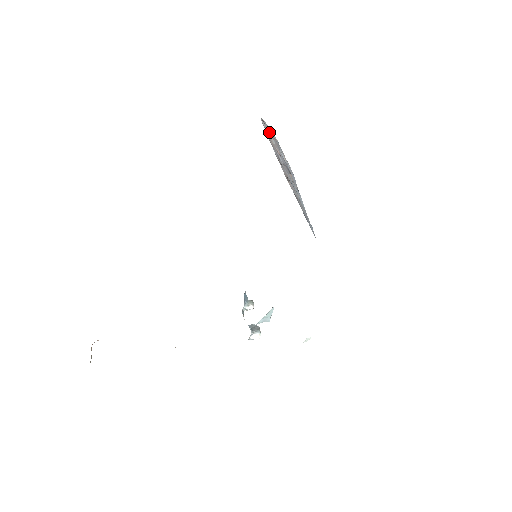
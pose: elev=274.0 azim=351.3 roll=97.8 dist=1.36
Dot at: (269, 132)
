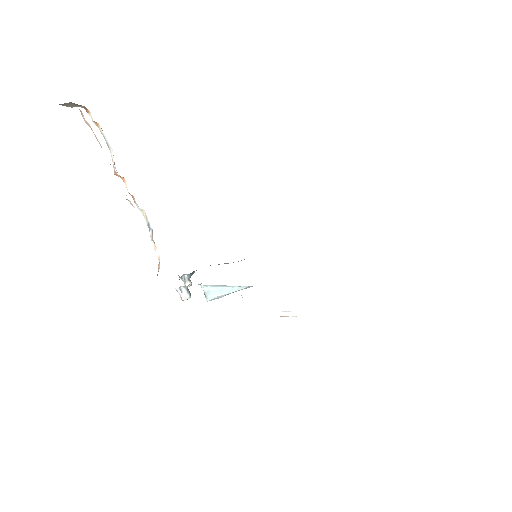
Dot at: occluded
